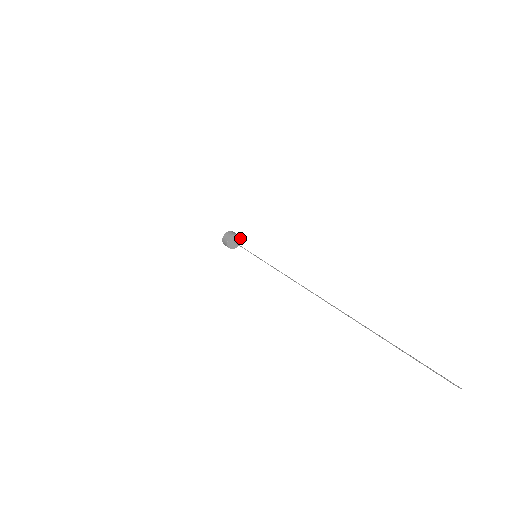
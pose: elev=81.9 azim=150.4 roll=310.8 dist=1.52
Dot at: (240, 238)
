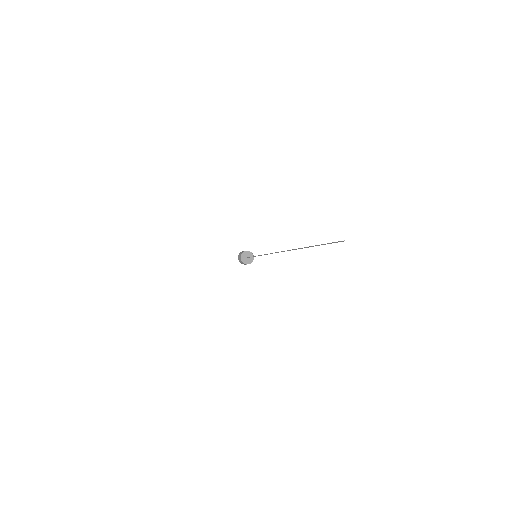
Dot at: (250, 252)
